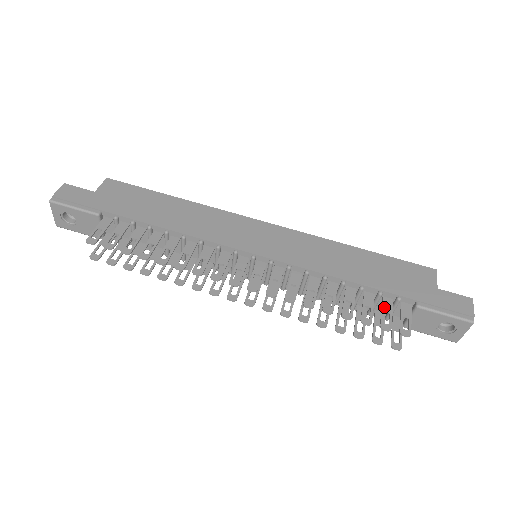
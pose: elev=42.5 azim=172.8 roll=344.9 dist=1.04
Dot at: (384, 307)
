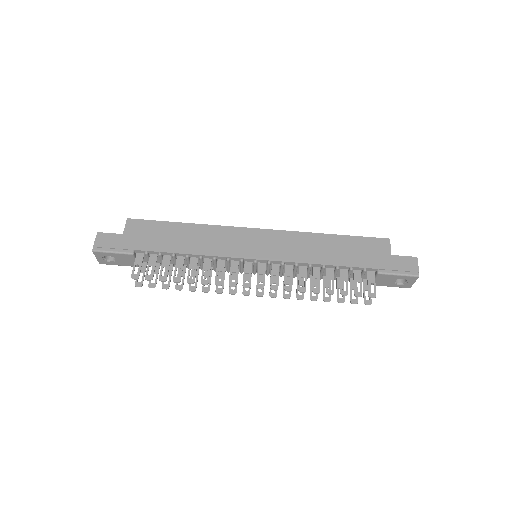
Dot at: (355, 279)
